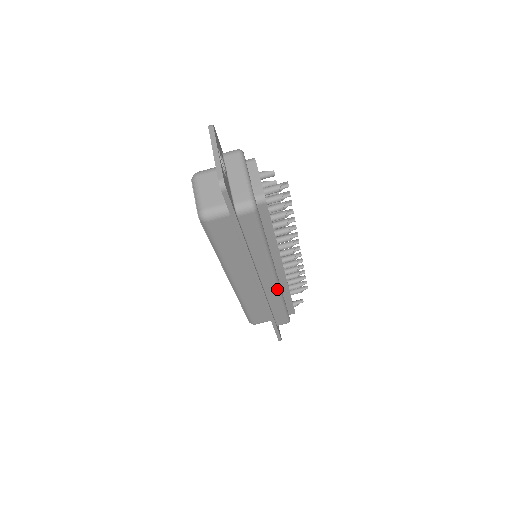
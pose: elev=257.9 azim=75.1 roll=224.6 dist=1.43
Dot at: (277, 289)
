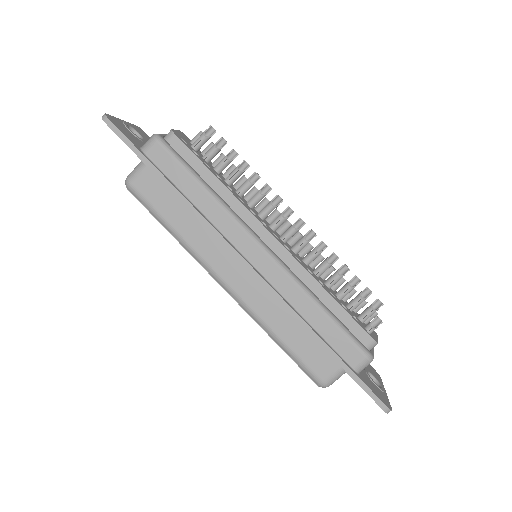
Dot at: (283, 271)
